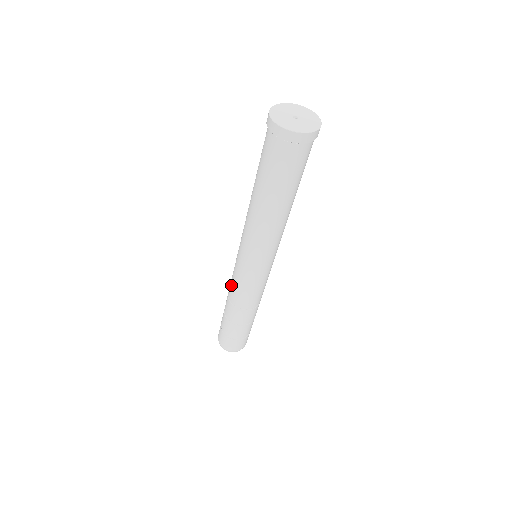
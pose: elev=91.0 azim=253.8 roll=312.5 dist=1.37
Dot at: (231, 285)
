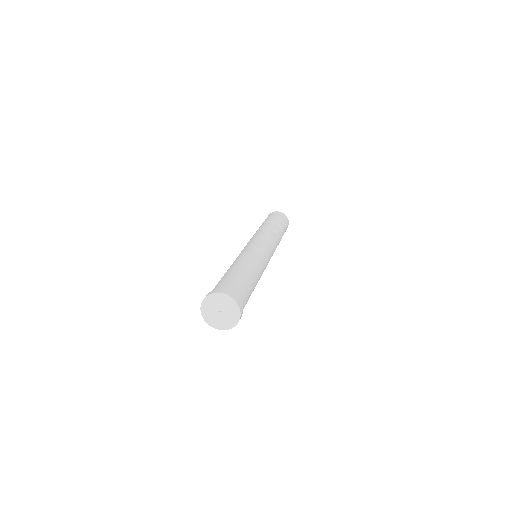
Dot at: occluded
